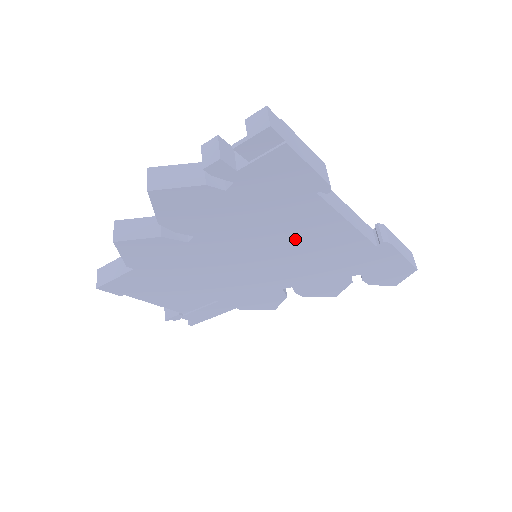
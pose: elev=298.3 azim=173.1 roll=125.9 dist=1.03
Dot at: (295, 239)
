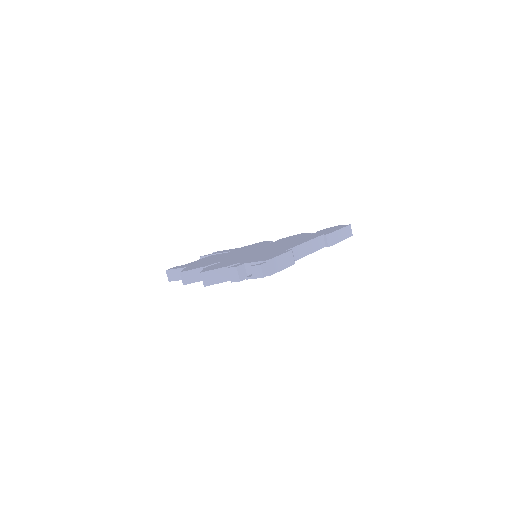
Dot at: occluded
